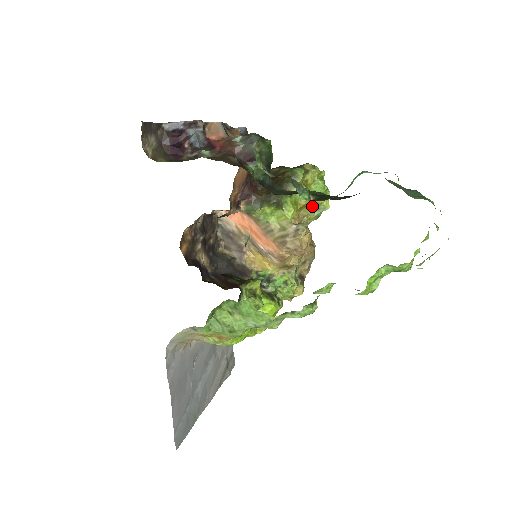
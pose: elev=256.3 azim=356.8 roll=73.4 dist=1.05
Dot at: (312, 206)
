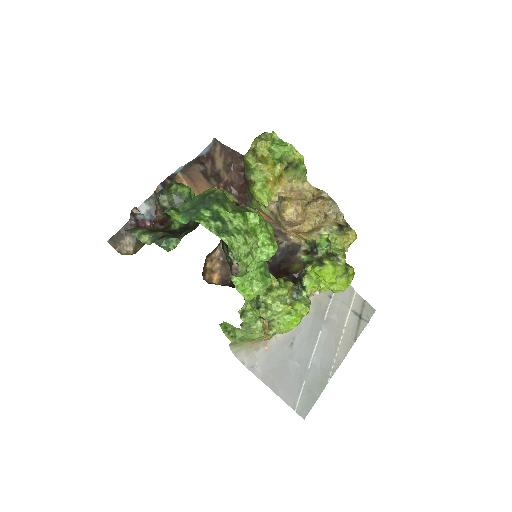
Dot at: (291, 167)
